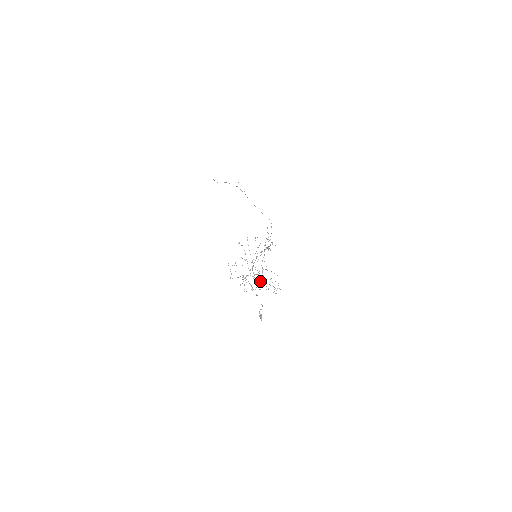
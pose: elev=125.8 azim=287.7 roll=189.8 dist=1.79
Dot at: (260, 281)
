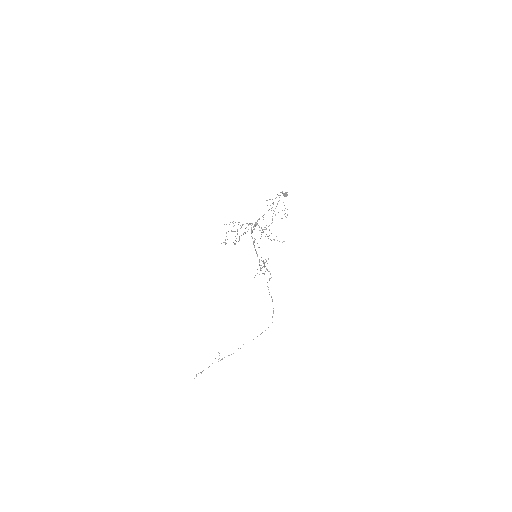
Dot at: occluded
